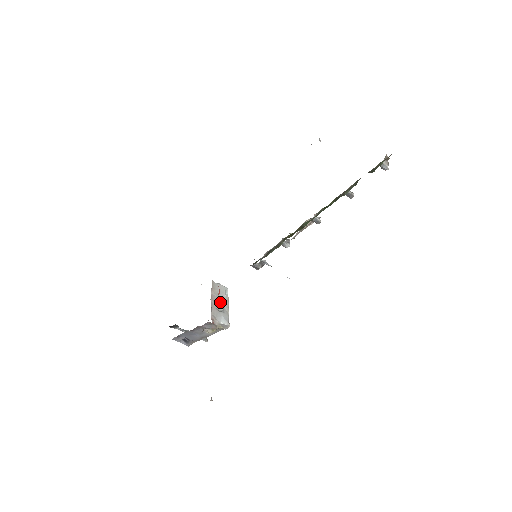
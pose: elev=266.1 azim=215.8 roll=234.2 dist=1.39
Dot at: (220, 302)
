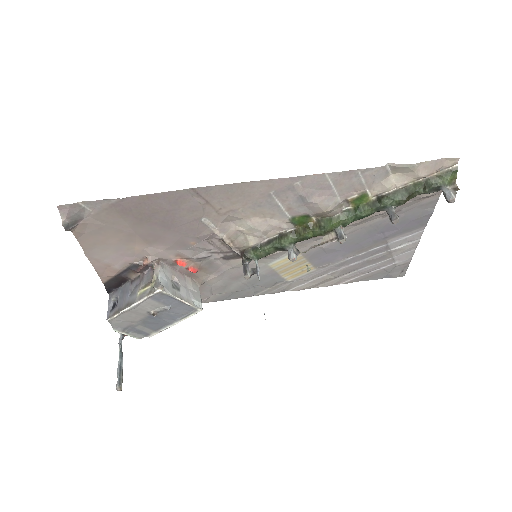
Dot at: (182, 287)
